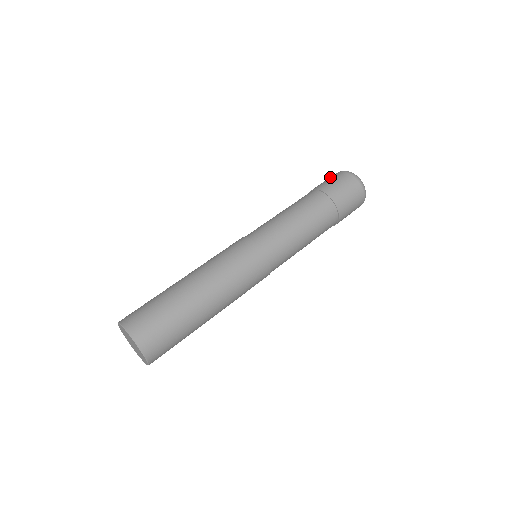
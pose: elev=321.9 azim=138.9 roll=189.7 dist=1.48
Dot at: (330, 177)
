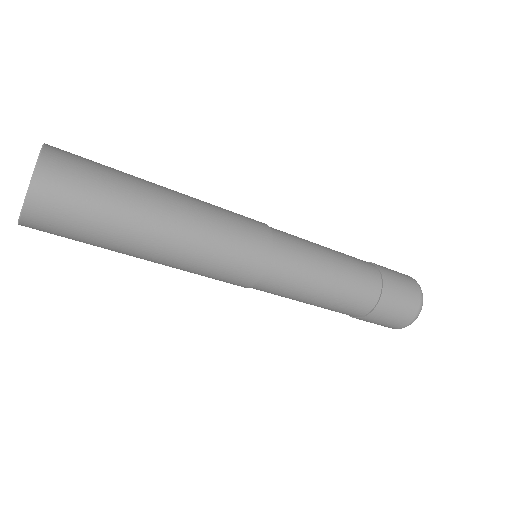
Dot at: (405, 277)
